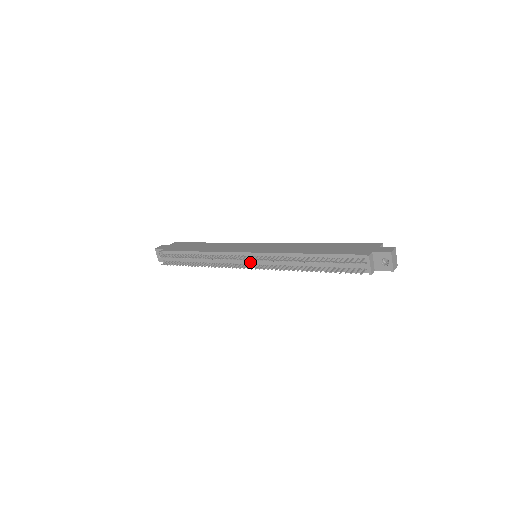
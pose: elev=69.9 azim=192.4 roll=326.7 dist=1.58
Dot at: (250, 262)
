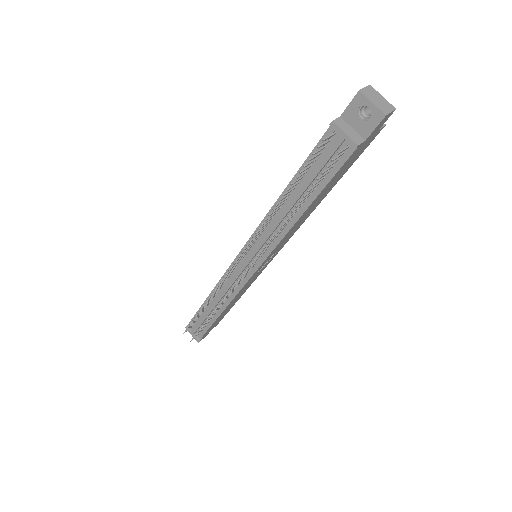
Dot at: (246, 265)
